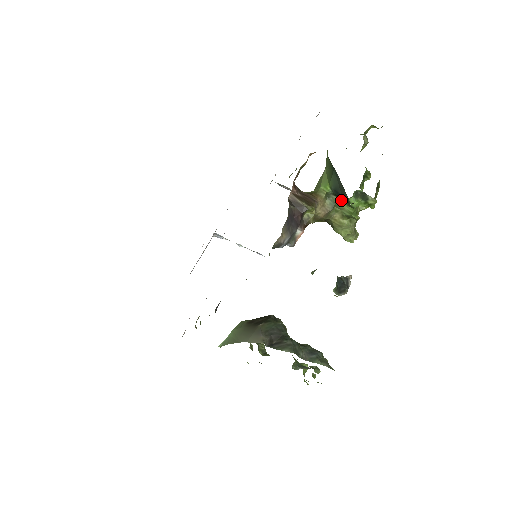
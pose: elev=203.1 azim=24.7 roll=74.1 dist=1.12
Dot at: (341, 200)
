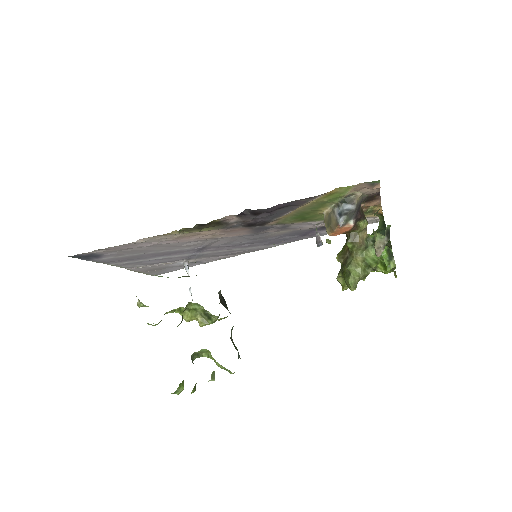
Dot at: occluded
